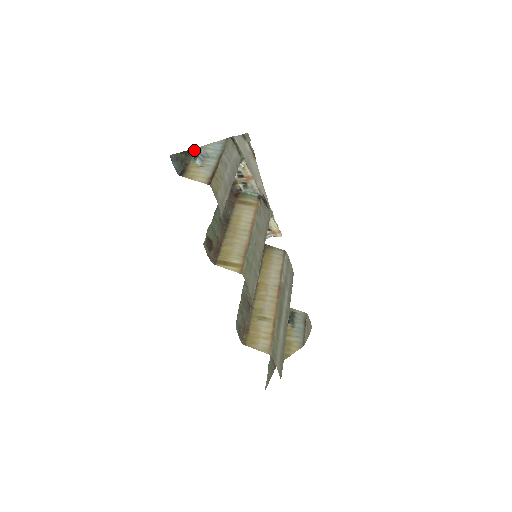
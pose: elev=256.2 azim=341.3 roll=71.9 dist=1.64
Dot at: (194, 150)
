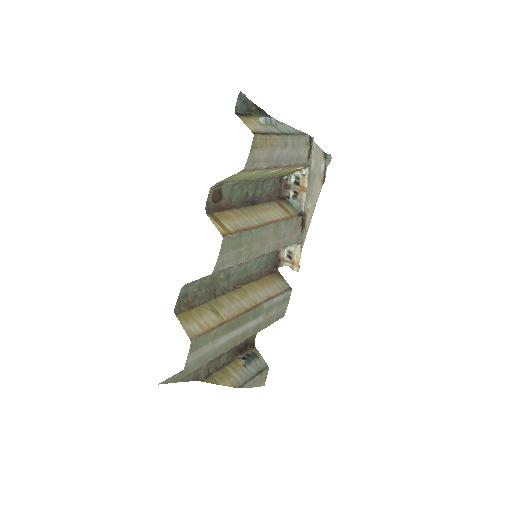
Dot at: (268, 116)
